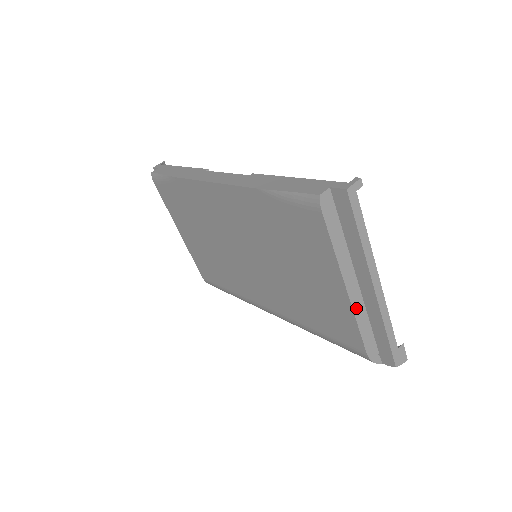
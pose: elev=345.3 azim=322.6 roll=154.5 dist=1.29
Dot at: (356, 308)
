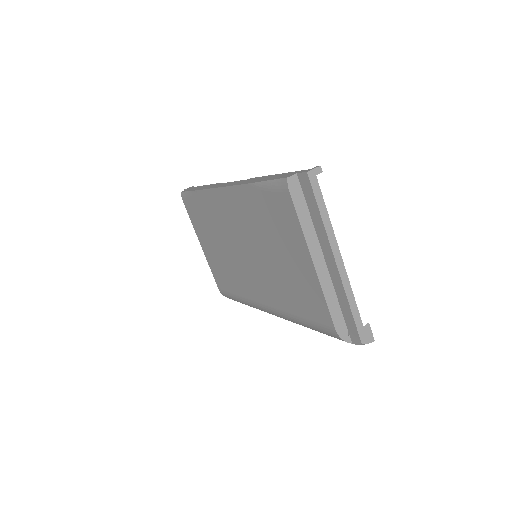
Dot at: (323, 283)
